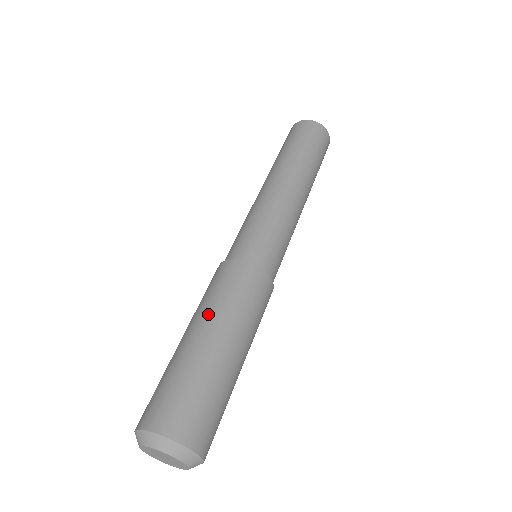
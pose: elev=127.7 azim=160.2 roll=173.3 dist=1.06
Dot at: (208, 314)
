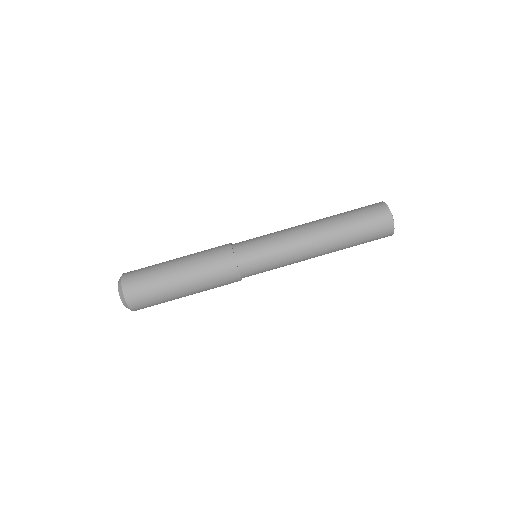
Dot at: (190, 259)
